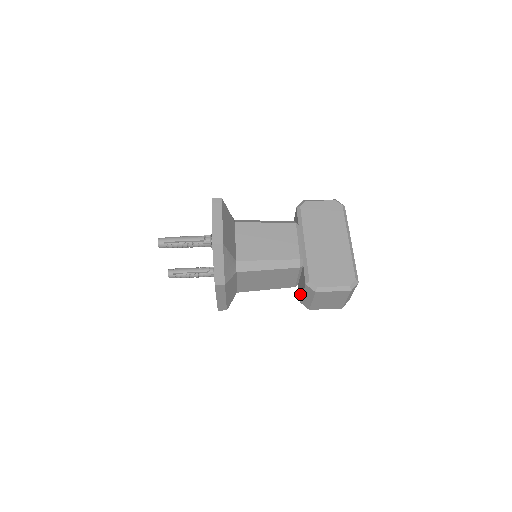
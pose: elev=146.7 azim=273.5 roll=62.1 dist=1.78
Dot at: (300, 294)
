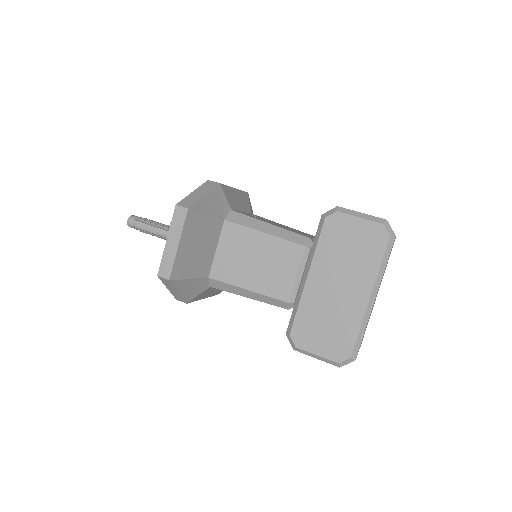
Dot at: occluded
